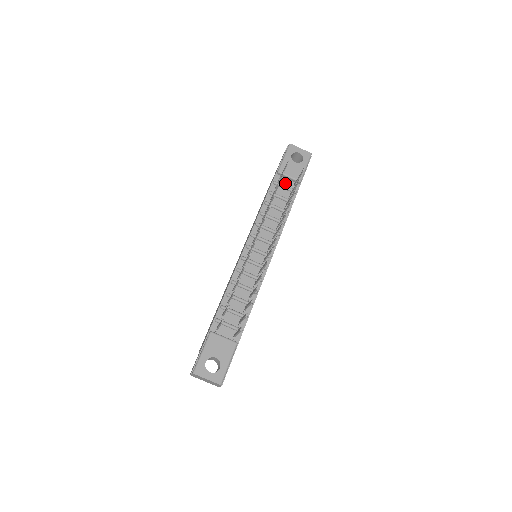
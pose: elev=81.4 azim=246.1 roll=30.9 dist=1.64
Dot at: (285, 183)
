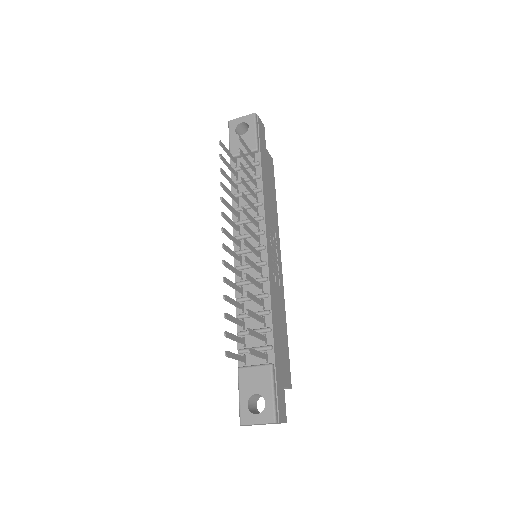
Dot at: (244, 162)
